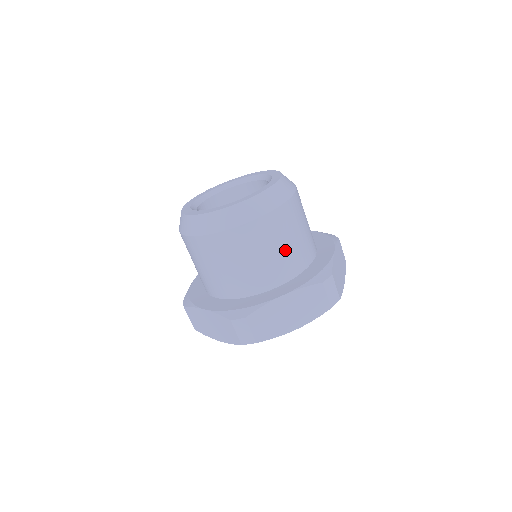
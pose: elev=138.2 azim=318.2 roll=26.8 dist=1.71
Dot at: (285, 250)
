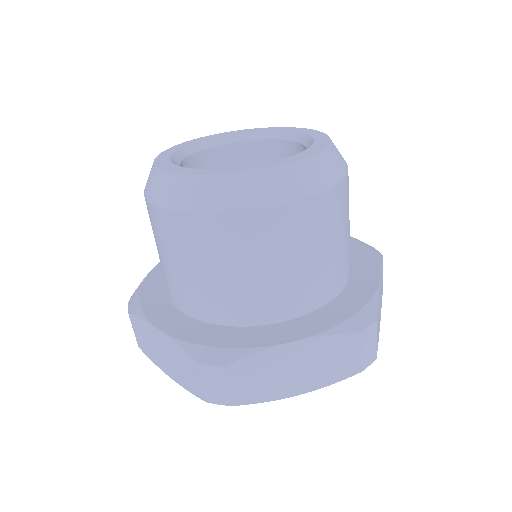
Dot at: occluded
